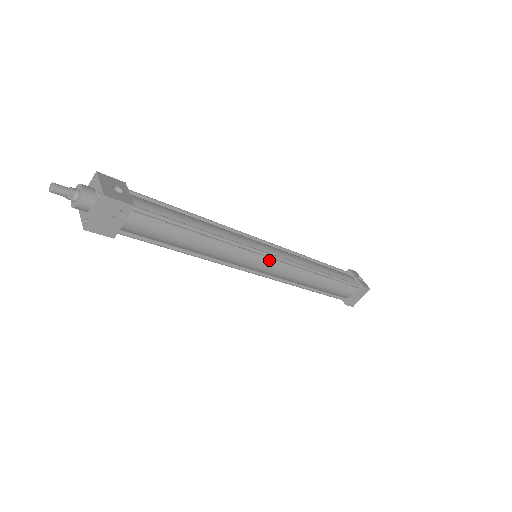
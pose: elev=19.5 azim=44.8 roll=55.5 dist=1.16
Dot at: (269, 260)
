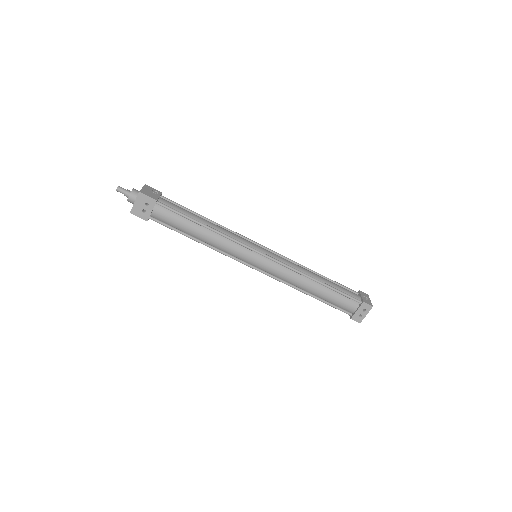
Dot at: (264, 249)
